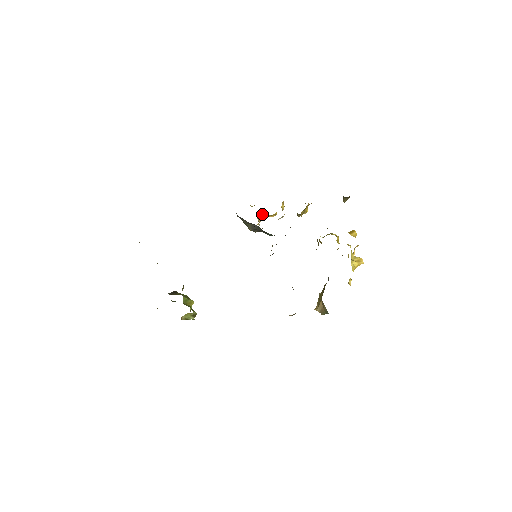
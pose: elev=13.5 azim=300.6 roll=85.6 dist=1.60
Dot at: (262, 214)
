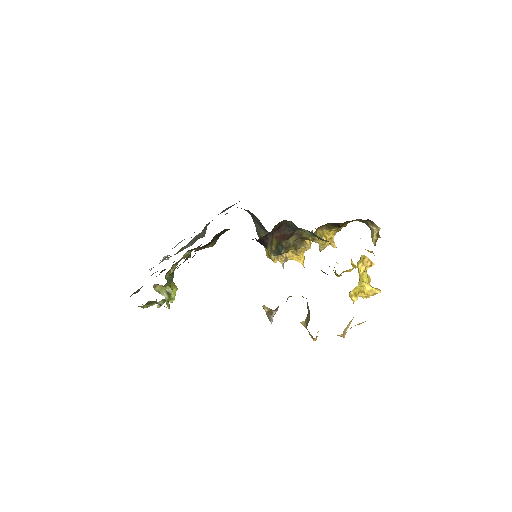
Dot at: occluded
